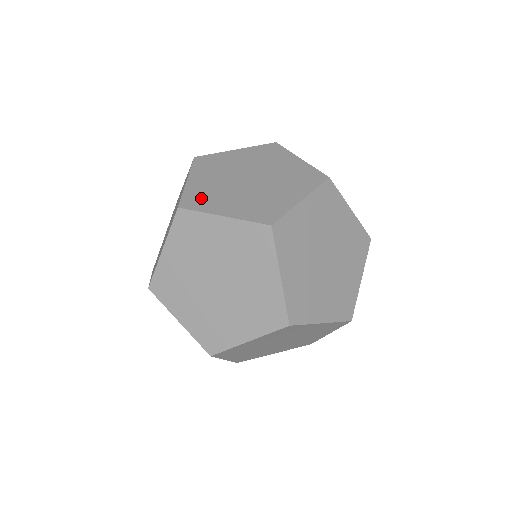
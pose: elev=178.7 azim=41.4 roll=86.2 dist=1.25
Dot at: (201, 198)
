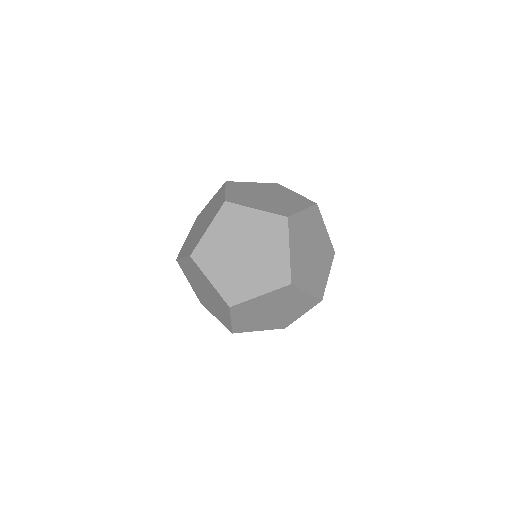
Dot at: (239, 199)
